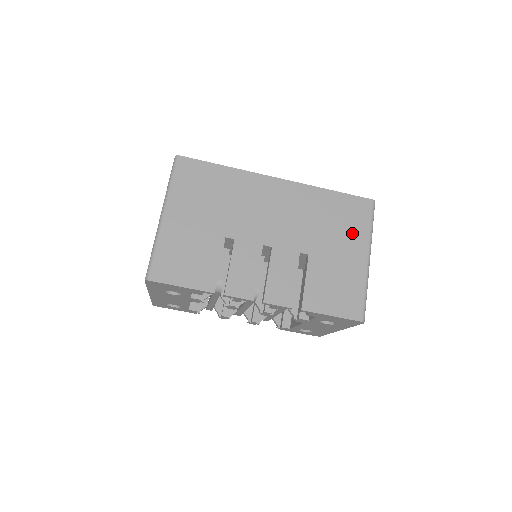
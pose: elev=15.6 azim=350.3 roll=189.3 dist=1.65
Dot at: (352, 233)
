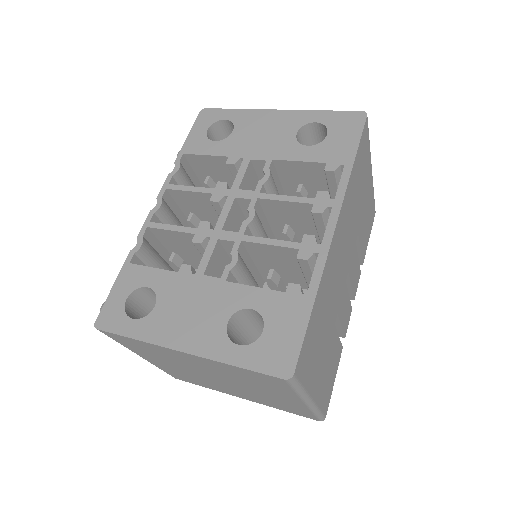
Dot at: (366, 170)
